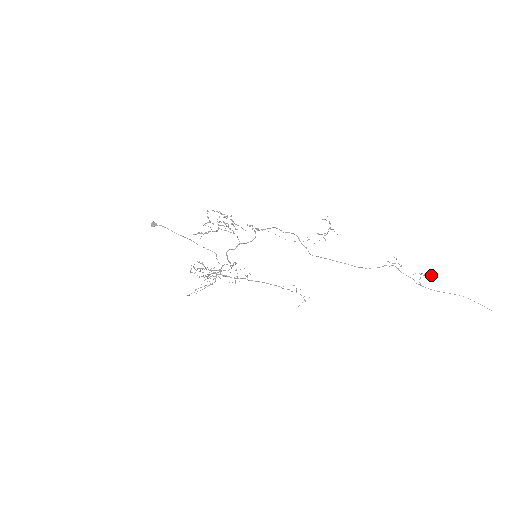
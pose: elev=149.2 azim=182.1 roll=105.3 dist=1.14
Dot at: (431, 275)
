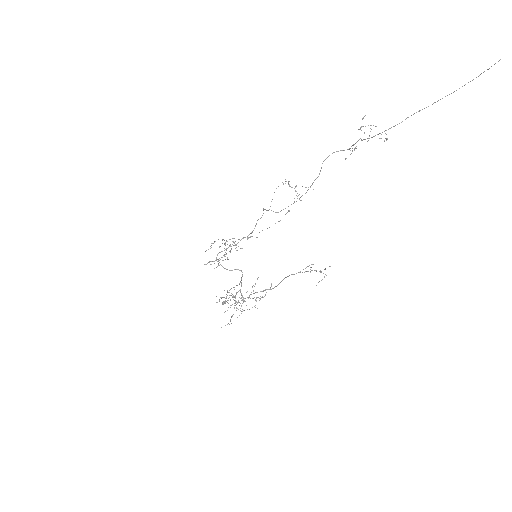
Dot at: (364, 116)
